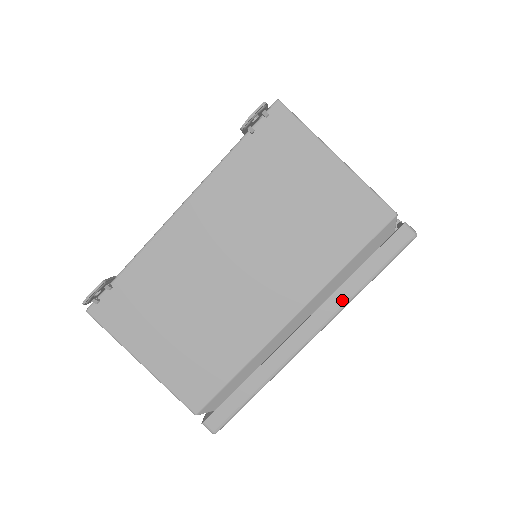
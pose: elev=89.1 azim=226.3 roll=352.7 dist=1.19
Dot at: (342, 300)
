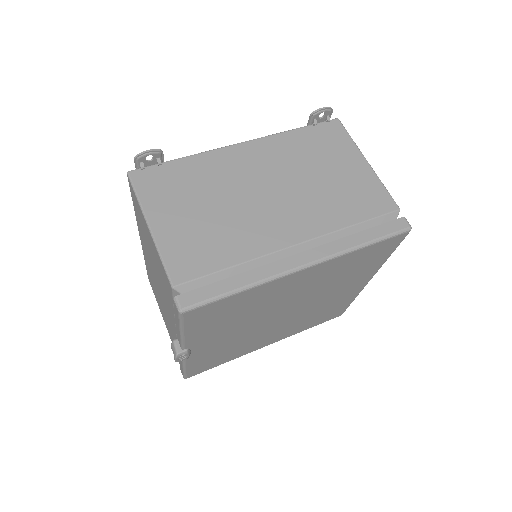
Dot at: (342, 247)
